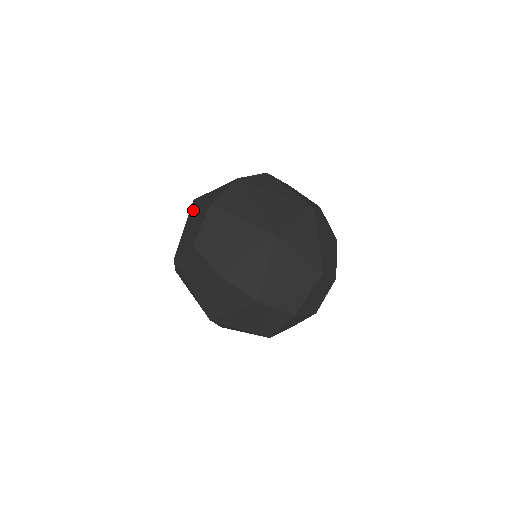
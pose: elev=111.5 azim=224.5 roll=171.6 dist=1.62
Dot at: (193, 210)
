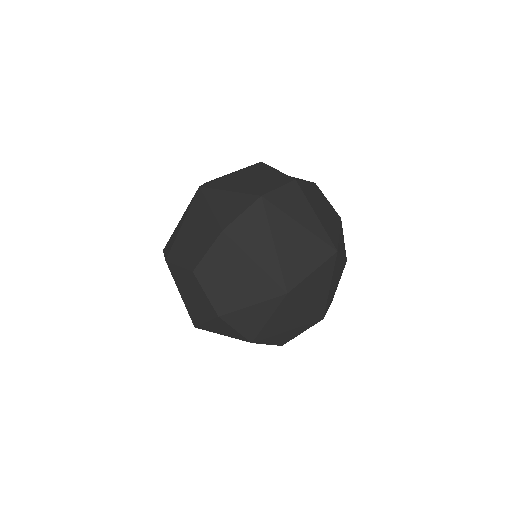
Dot at: (197, 207)
